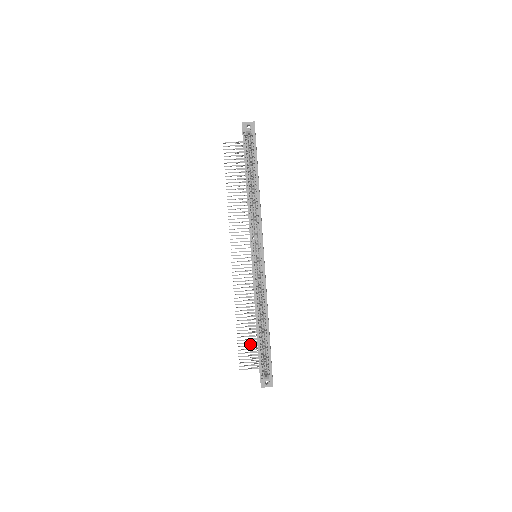
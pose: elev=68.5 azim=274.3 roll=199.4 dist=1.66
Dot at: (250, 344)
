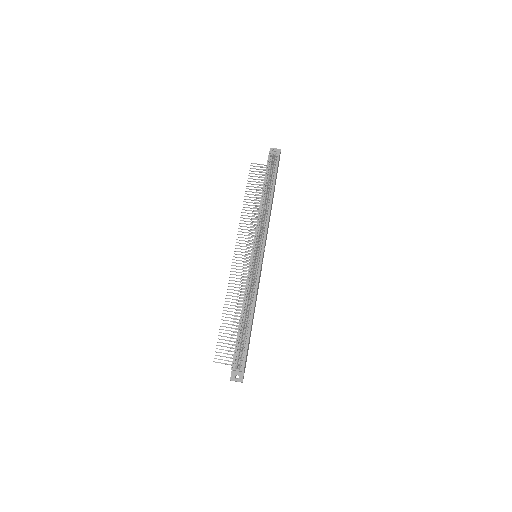
Dot at: occluded
